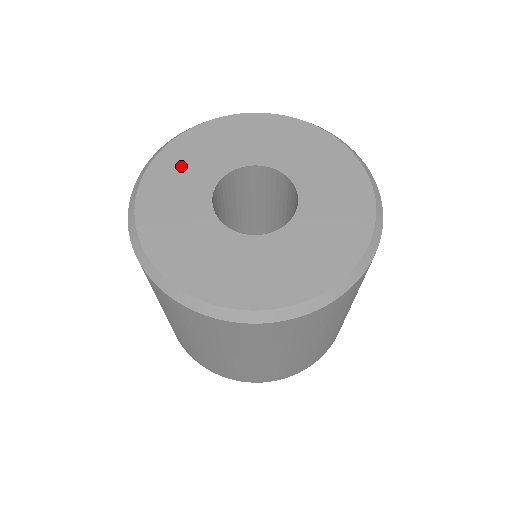
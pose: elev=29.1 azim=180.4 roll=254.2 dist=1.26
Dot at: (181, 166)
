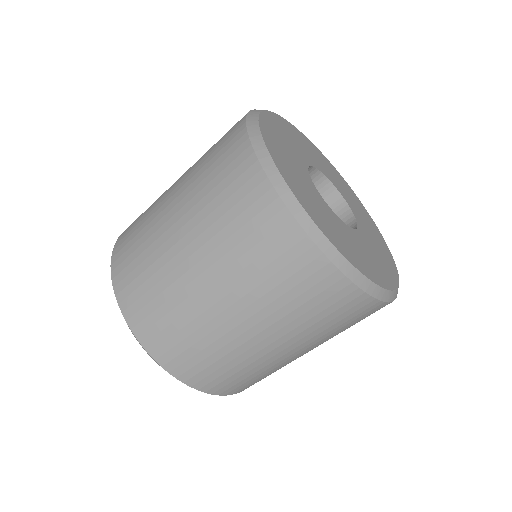
Dot at: (295, 137)
